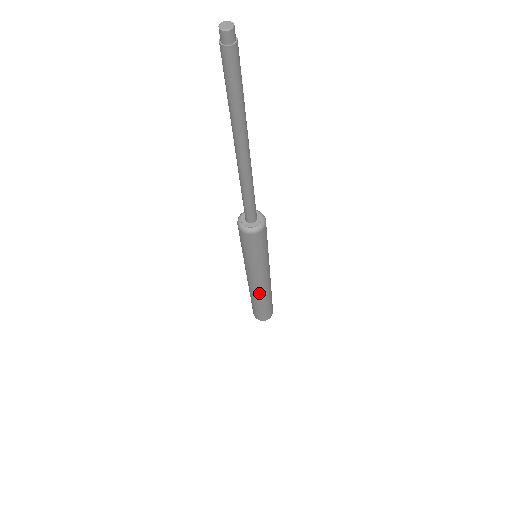
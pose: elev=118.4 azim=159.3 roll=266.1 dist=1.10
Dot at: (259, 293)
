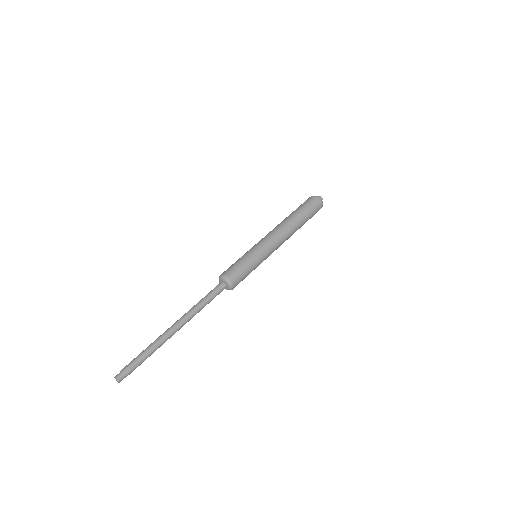
Dot at: occluded
